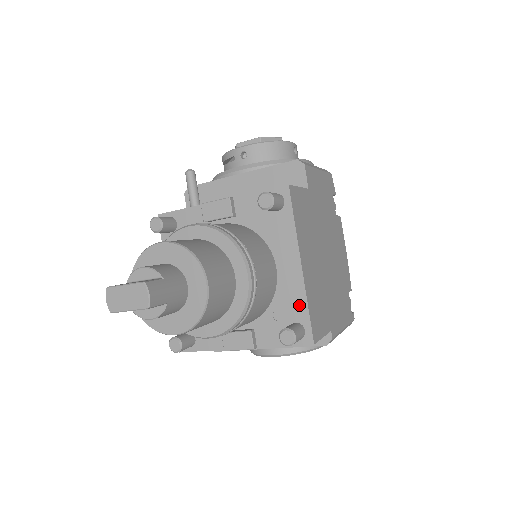
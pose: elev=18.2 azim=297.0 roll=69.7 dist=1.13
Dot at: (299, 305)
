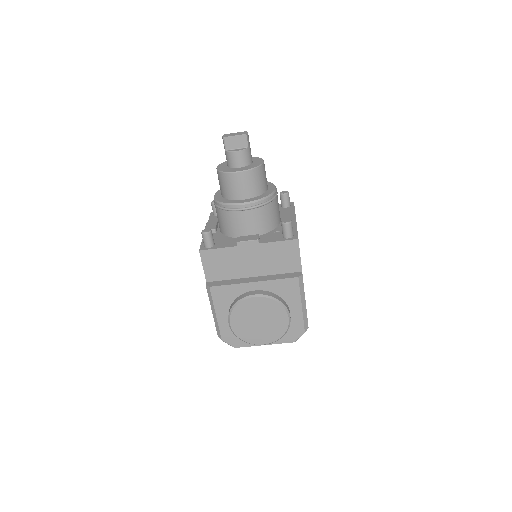
Dot at: occluded
